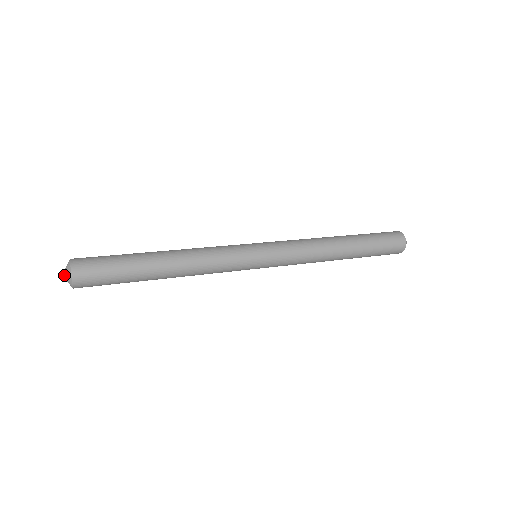
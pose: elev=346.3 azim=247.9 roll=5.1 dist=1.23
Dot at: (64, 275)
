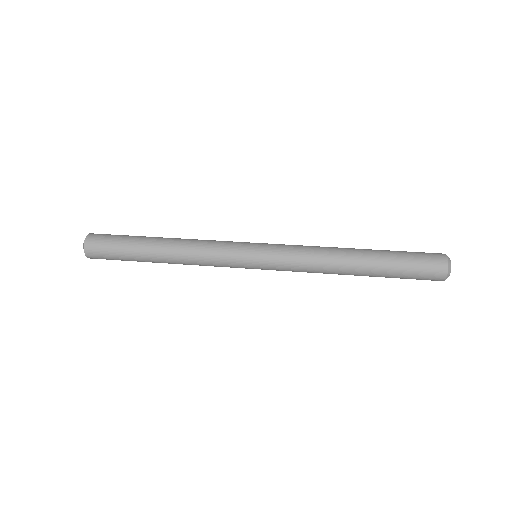
Dot at: occluded
